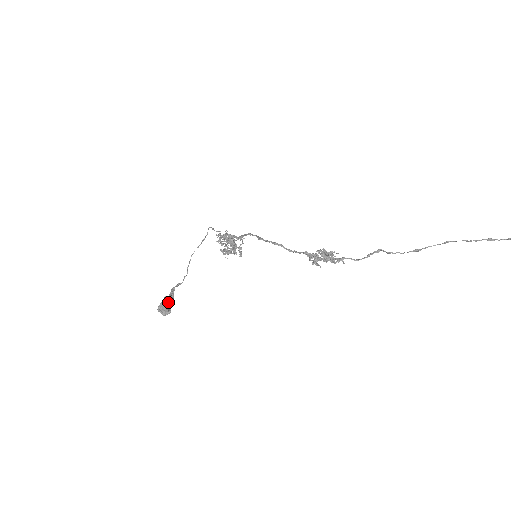
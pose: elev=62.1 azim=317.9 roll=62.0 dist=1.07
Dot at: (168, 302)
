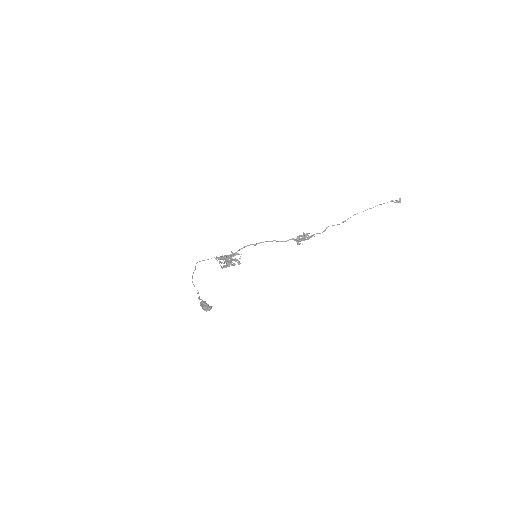
Dot at: (206, 303)
